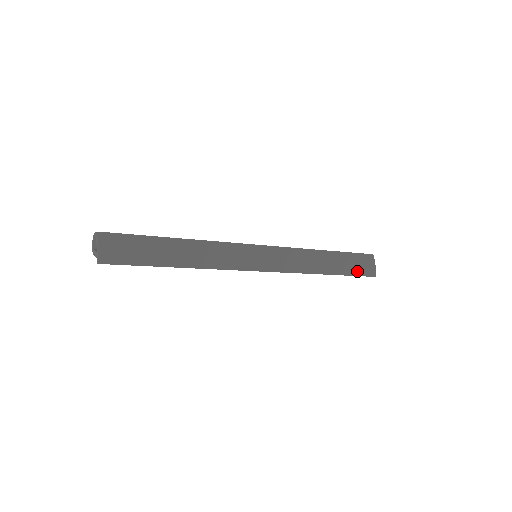
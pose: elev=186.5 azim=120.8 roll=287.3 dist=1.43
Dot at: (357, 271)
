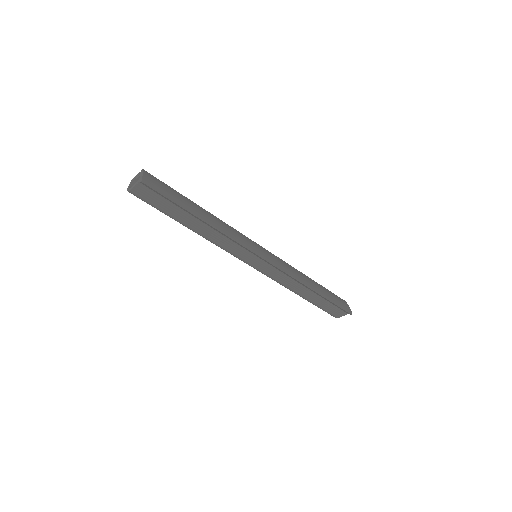
Dot at: (337, 303)
